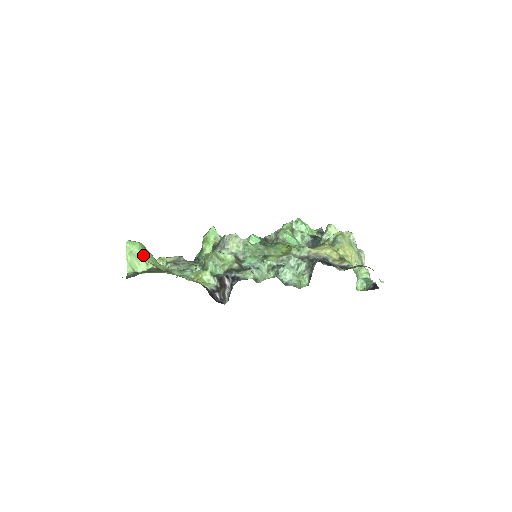
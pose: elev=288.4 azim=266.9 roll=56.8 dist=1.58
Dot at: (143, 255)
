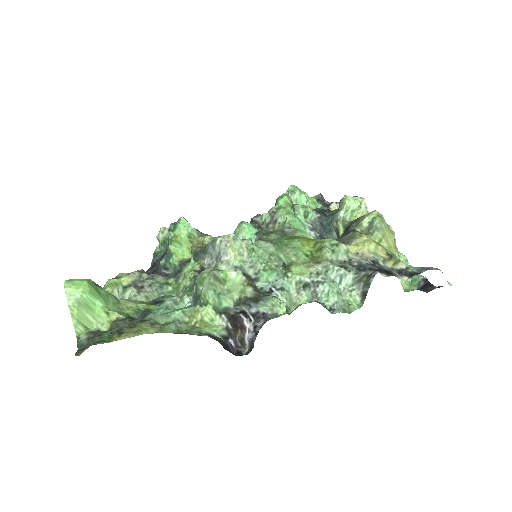
Dot at: (98, 300)
